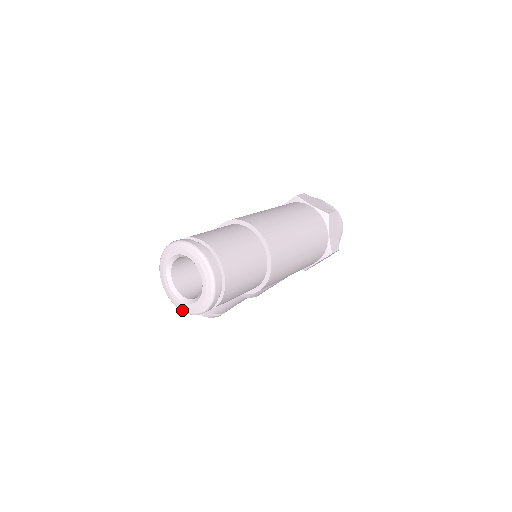
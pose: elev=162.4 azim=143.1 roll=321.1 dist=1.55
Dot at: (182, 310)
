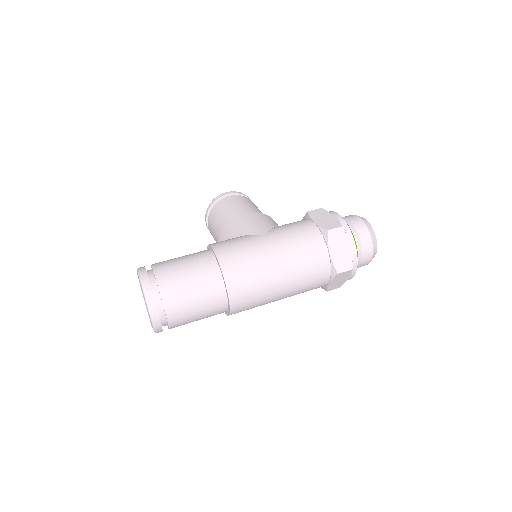
Dot at: occluded
